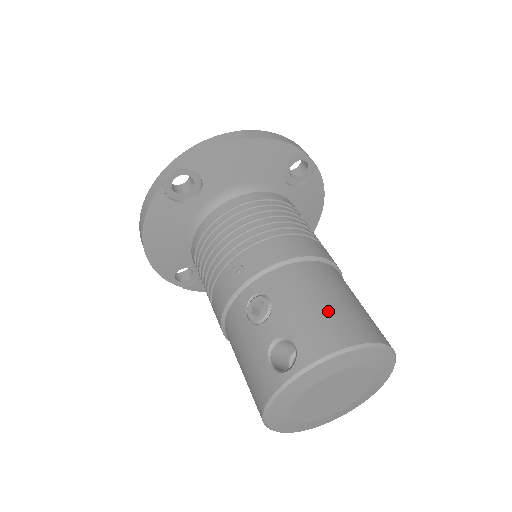
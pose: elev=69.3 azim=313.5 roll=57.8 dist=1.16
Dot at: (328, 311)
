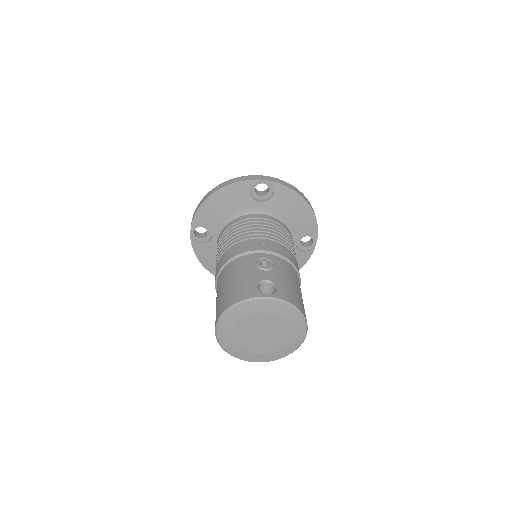
Dot at: (297, 292)
